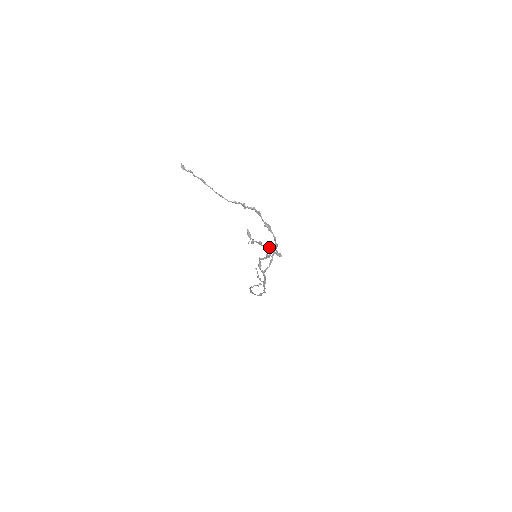
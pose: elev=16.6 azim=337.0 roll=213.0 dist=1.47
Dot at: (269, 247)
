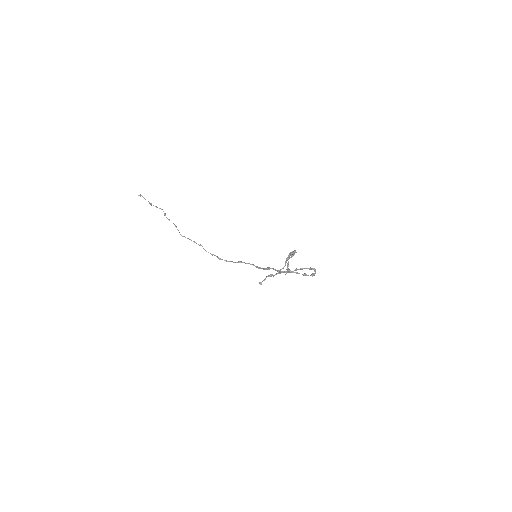
Dot at: (314, 275)
